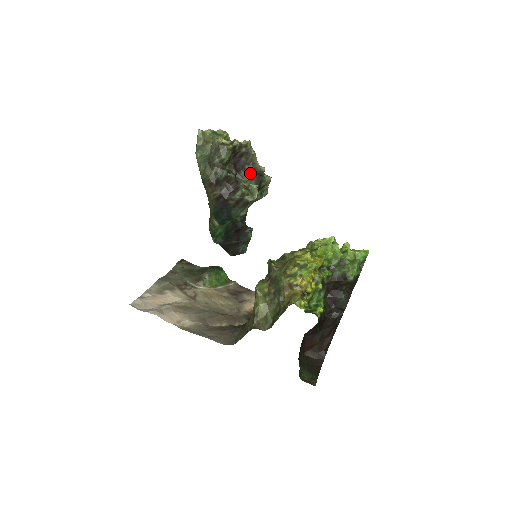
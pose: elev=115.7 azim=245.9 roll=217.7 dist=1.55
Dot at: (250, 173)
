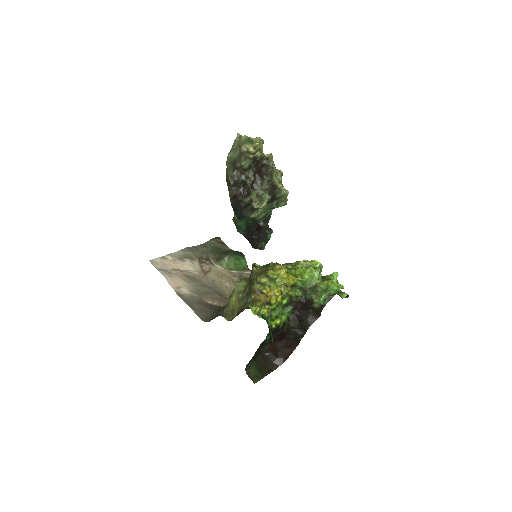
Dot at: (266, 183)
